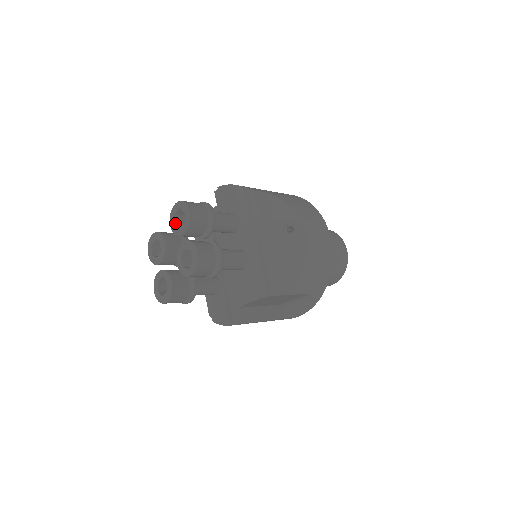
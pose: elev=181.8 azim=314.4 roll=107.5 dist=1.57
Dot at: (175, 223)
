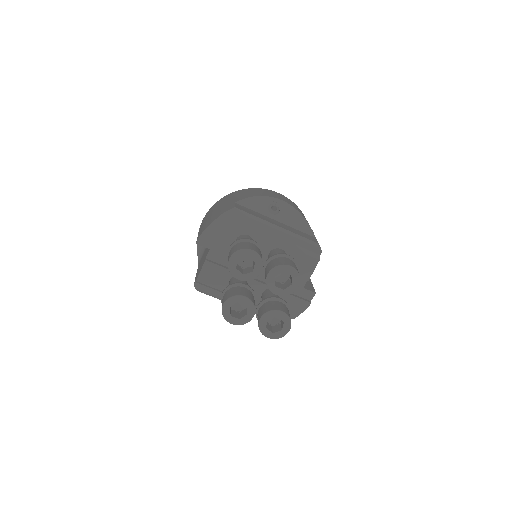
Dot at: (242, 274)
